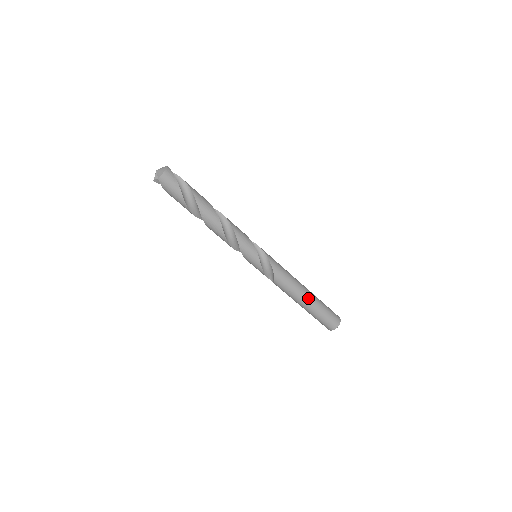
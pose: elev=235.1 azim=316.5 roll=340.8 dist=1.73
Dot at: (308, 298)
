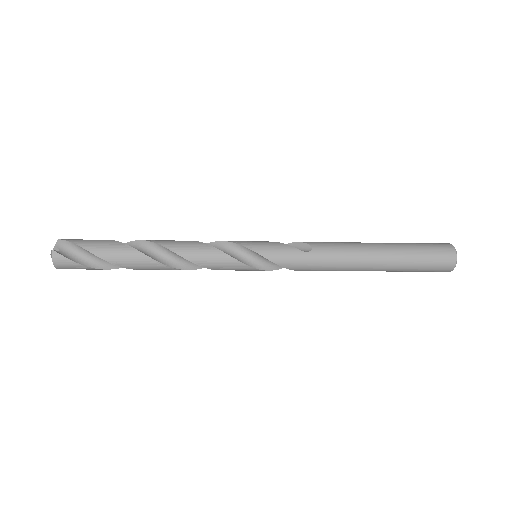
Dot at: (372, 267)
